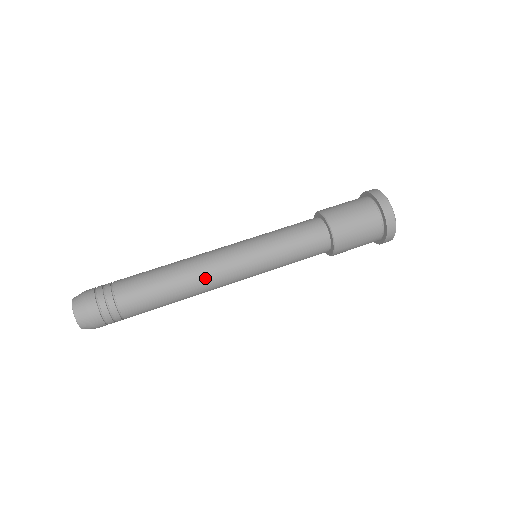
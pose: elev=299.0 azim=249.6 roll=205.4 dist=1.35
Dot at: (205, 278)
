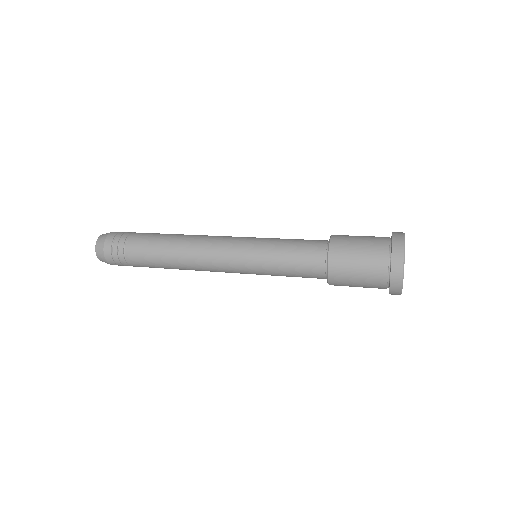
Dot at: (197, 255)
